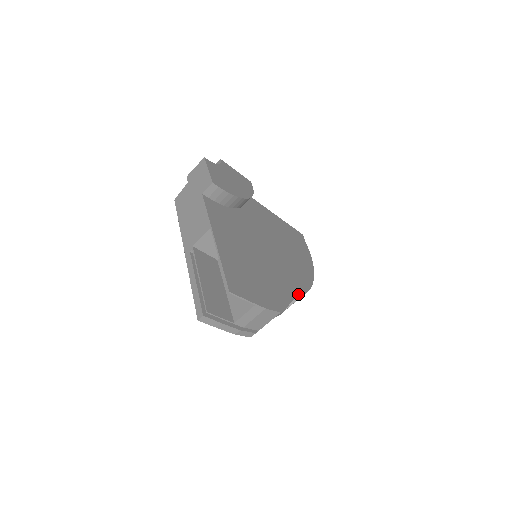
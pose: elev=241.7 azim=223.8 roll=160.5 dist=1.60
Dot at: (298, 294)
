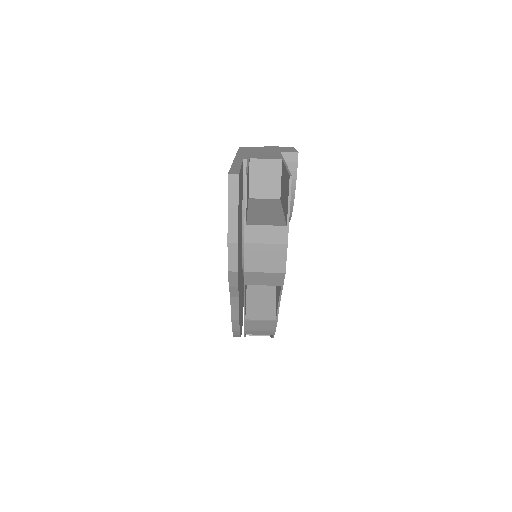
Dot at: occluded
